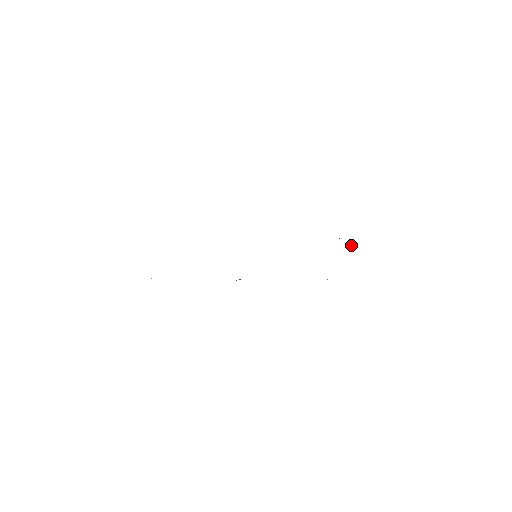
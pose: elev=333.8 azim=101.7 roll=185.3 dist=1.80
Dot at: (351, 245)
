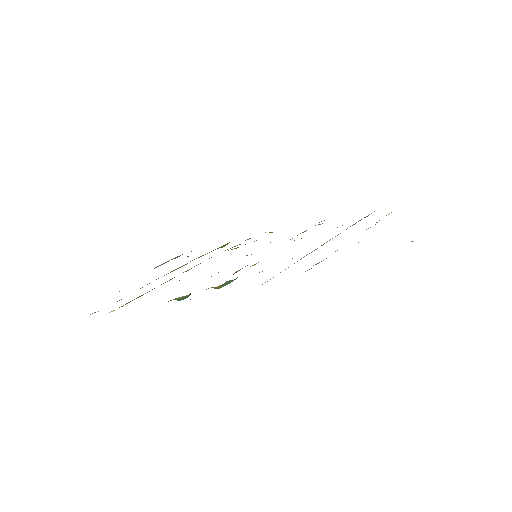
Dot at: (389, 213)
